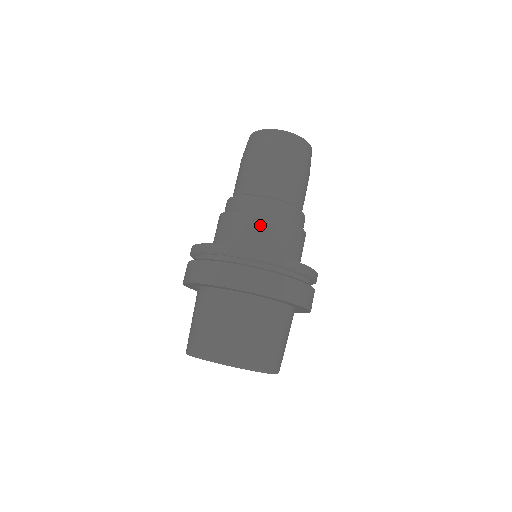
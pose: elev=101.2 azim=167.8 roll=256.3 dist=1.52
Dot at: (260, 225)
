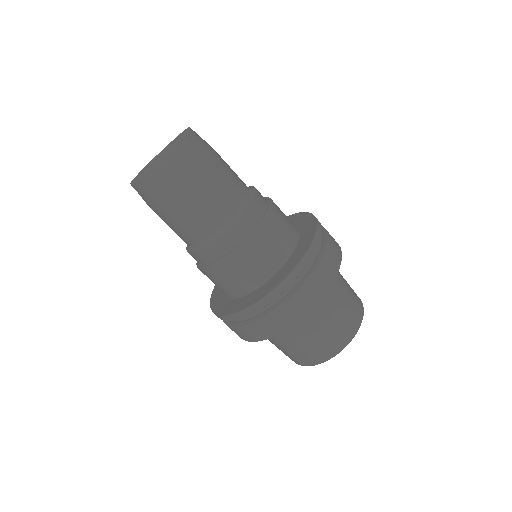
Dot at: occluded
